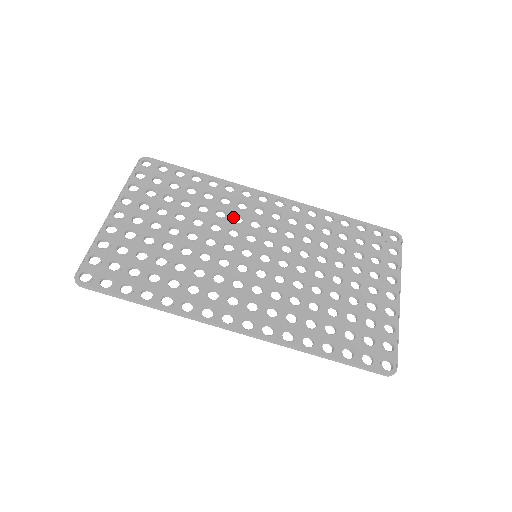
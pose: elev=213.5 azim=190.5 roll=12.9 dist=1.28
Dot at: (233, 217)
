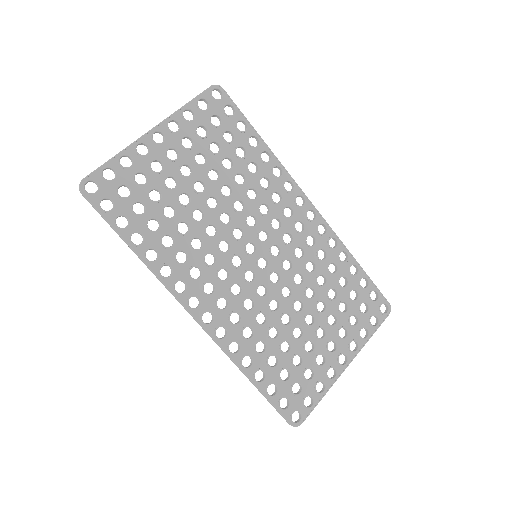
Dot at: (261, 204)
